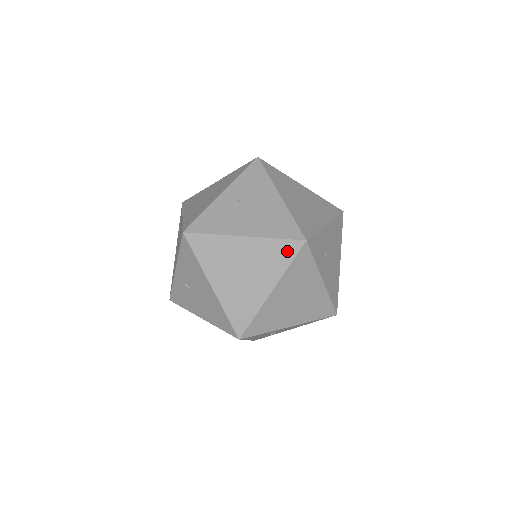
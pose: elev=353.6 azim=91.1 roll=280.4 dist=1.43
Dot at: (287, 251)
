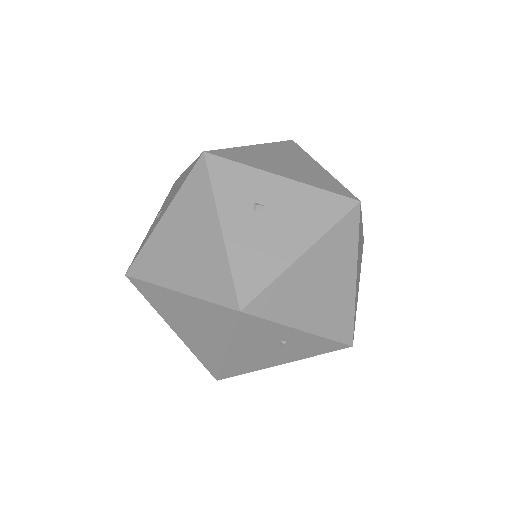
Dot at: occluded
